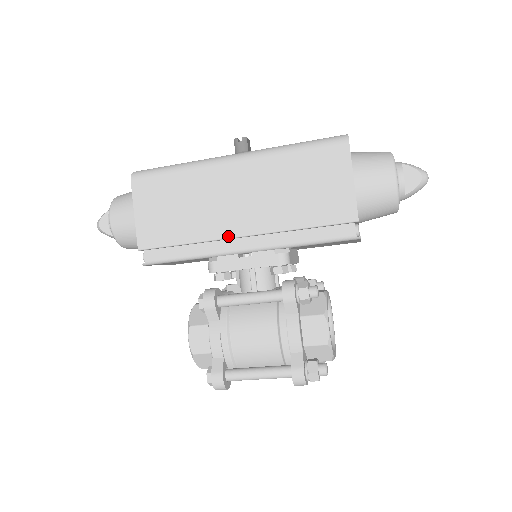
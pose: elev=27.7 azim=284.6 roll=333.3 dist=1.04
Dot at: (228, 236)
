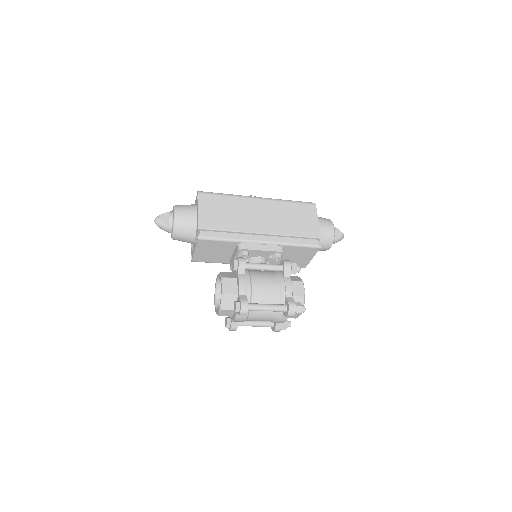
Dot at: (254, 232)
